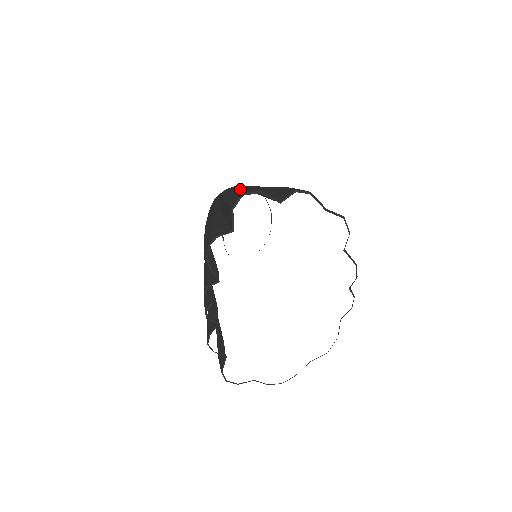
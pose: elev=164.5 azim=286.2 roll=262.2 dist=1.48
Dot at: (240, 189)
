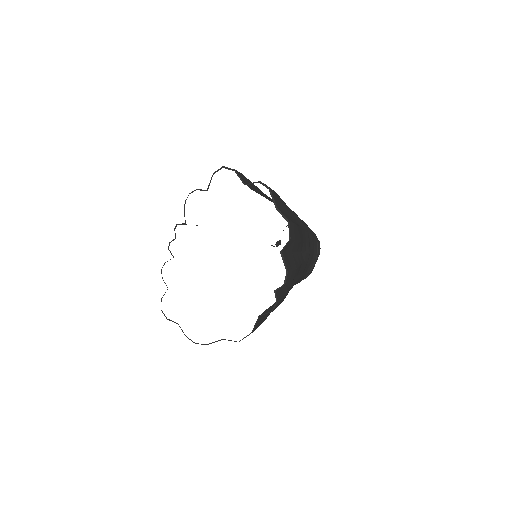
Dot at: occluded
